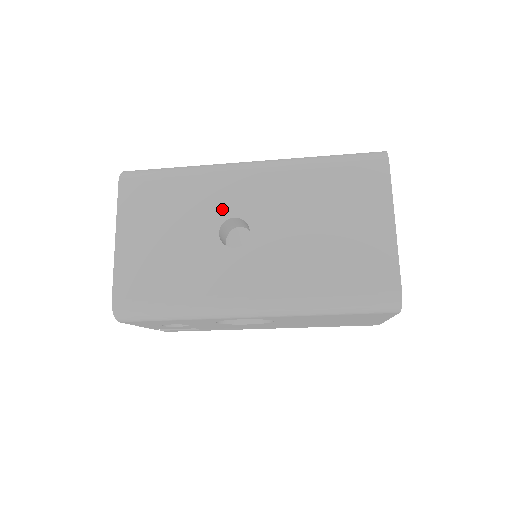
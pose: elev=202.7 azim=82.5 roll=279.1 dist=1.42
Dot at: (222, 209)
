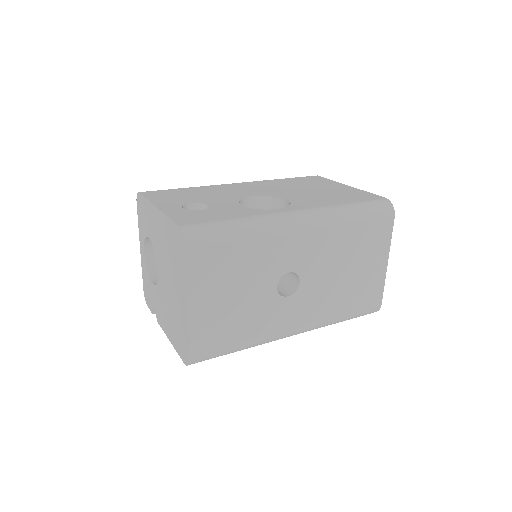
Dot at: (281, 266)
